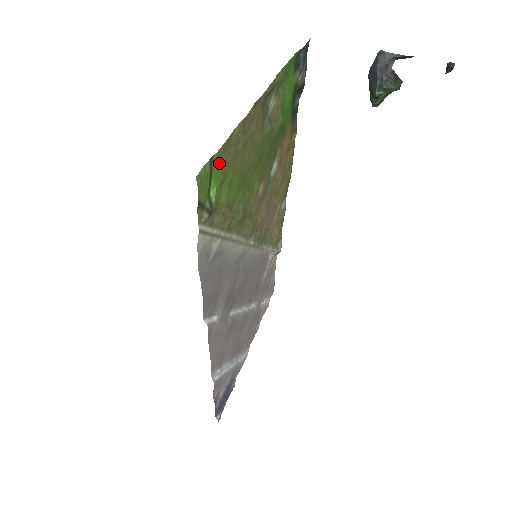
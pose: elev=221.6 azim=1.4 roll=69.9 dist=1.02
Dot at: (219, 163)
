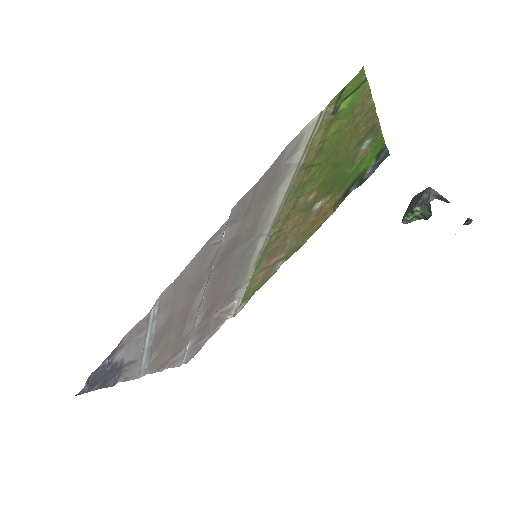
Dot at: (358, 96)
